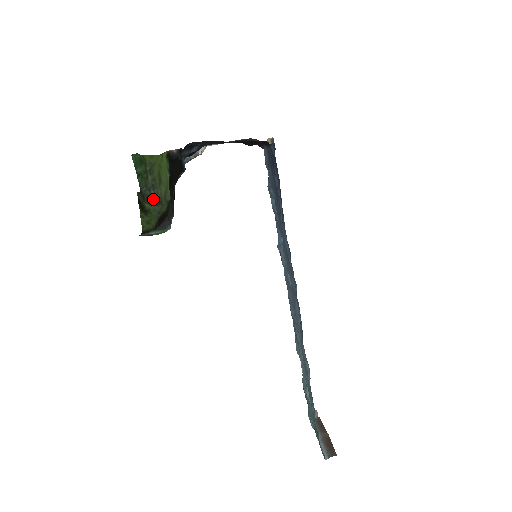
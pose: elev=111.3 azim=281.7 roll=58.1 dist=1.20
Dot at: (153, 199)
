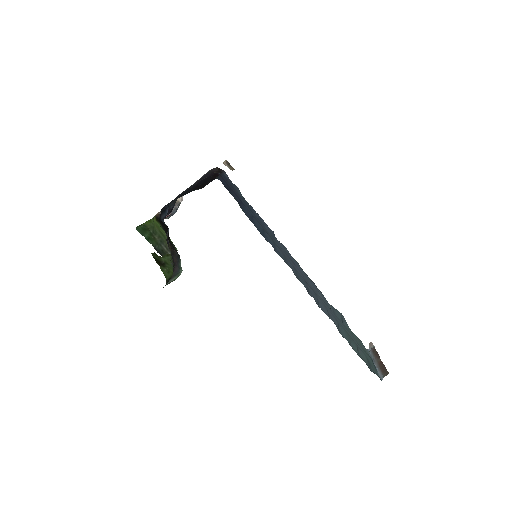
Dot at: (166, 251)
